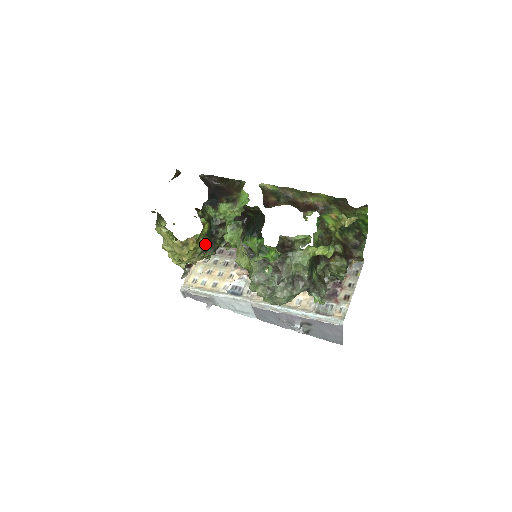
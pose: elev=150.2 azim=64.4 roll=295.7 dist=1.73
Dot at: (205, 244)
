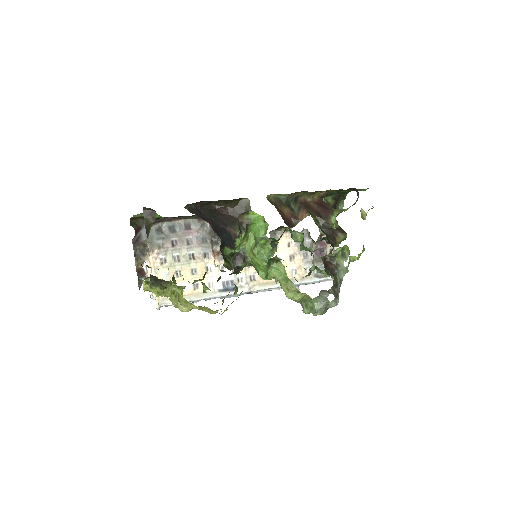
Dot at: (237, 289)
